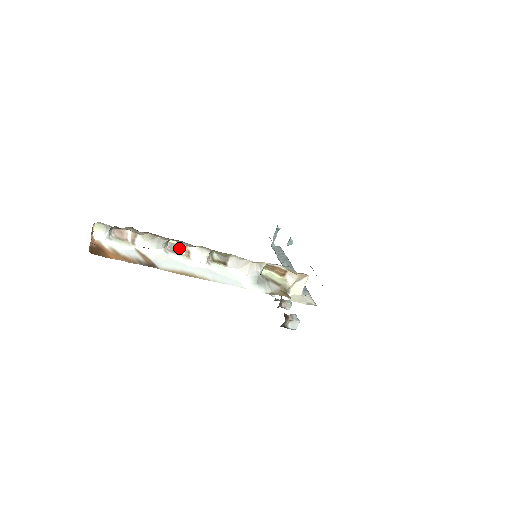
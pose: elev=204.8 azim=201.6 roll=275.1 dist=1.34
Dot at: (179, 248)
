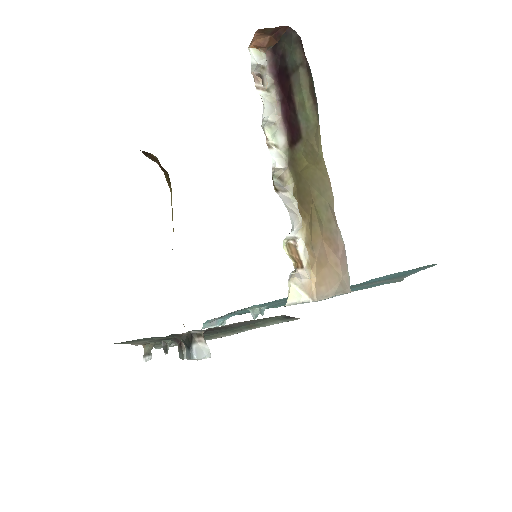
Dot at: (267, 138)
